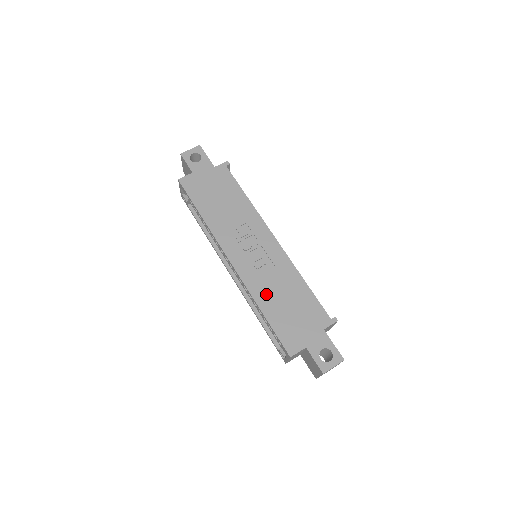
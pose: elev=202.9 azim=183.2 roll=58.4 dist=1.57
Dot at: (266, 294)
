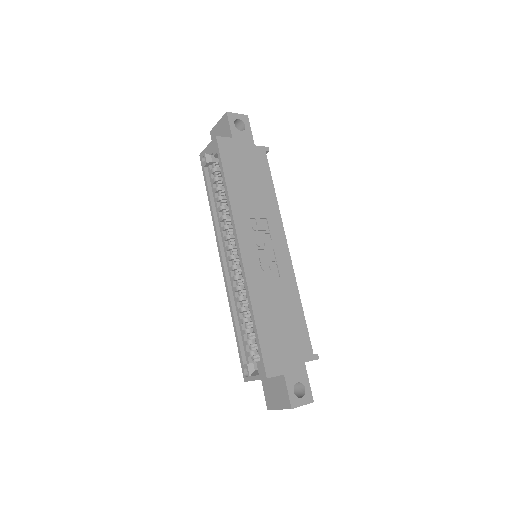
Dot at: (264, 301)
